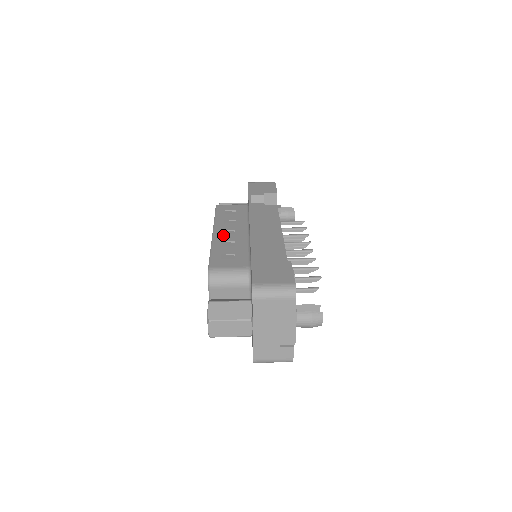
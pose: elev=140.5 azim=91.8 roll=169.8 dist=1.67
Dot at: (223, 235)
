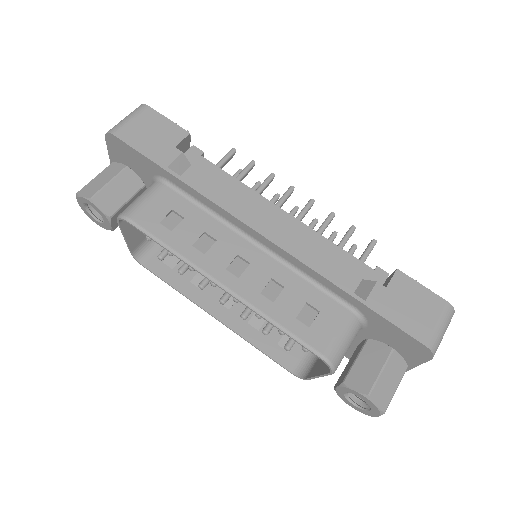
Dot at: (243, 280)
